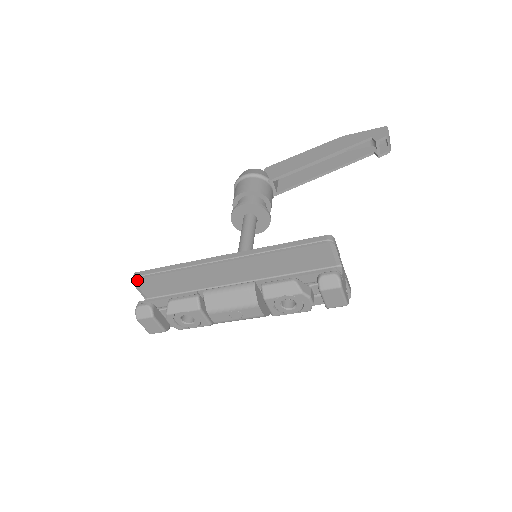
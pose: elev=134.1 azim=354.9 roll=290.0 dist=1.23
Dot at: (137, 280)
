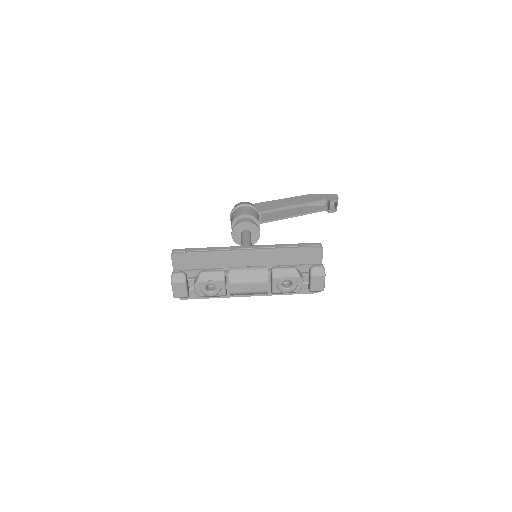
Dot at: (177, 254)
